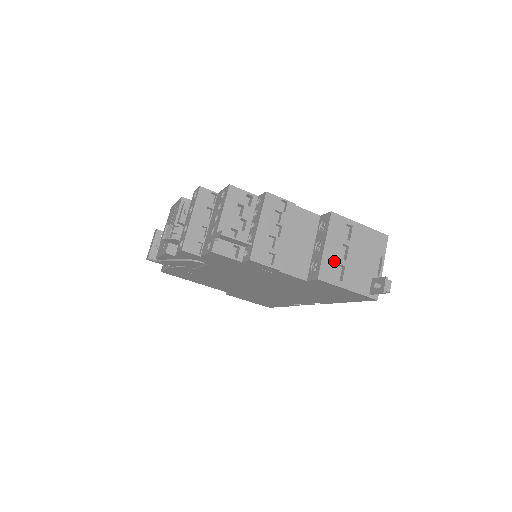
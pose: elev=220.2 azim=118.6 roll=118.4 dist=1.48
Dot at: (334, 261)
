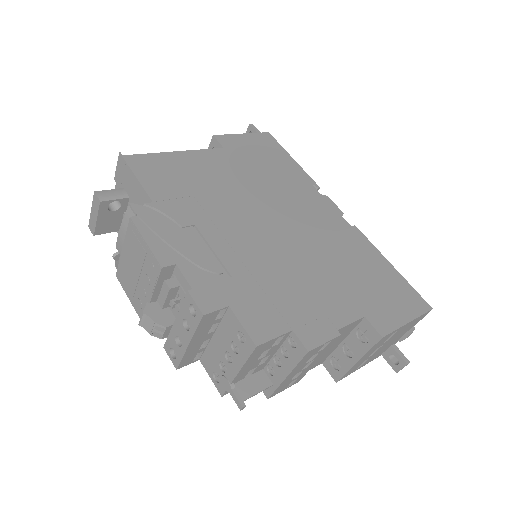
Dot at: (360, 363)
